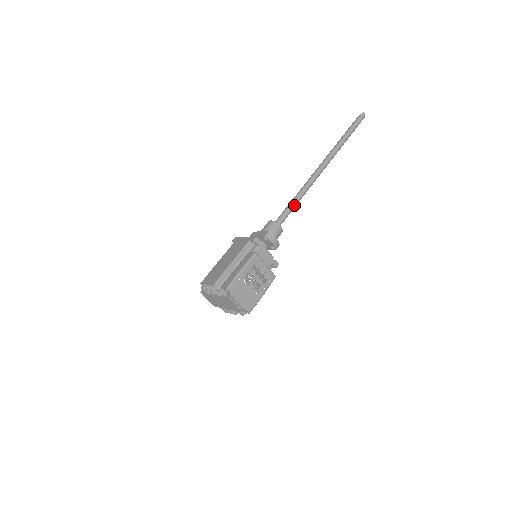
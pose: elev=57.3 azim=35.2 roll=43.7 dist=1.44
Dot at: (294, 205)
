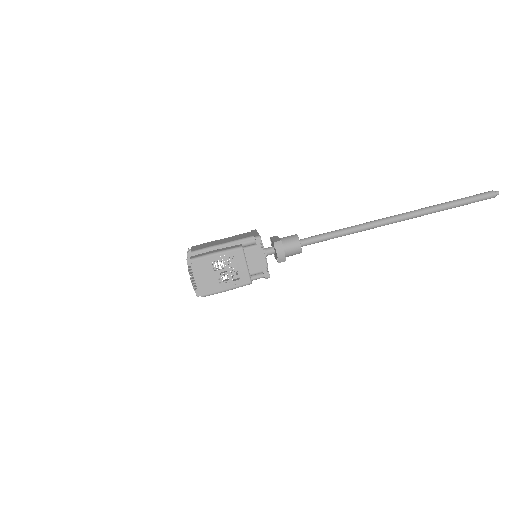
Dot at: (334, 235)
